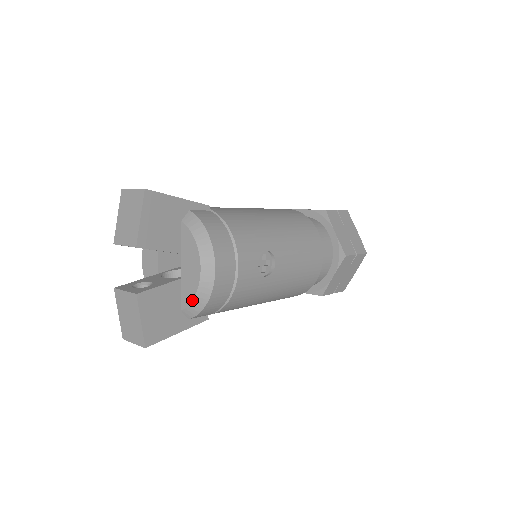
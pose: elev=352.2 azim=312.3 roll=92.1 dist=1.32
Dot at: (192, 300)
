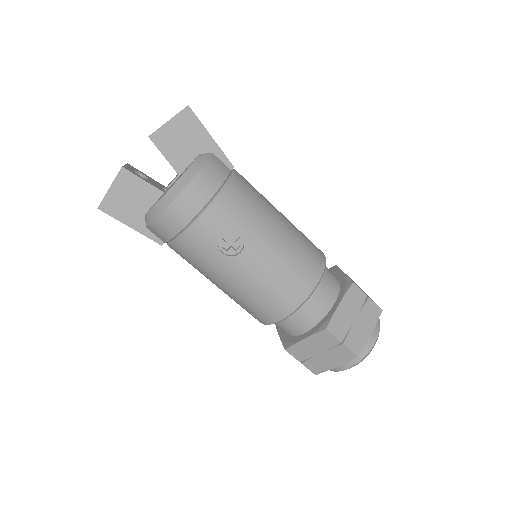
Dot at: (152, 208)
